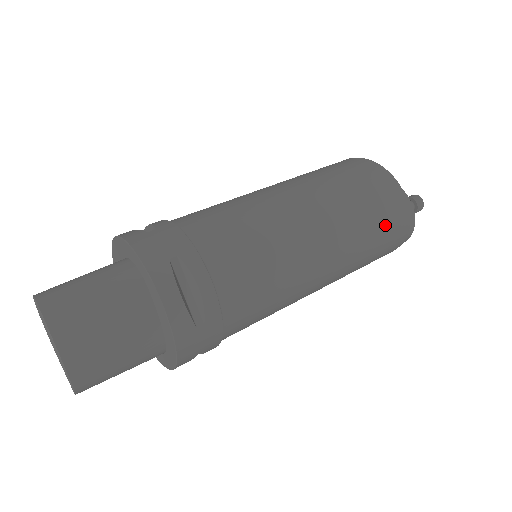
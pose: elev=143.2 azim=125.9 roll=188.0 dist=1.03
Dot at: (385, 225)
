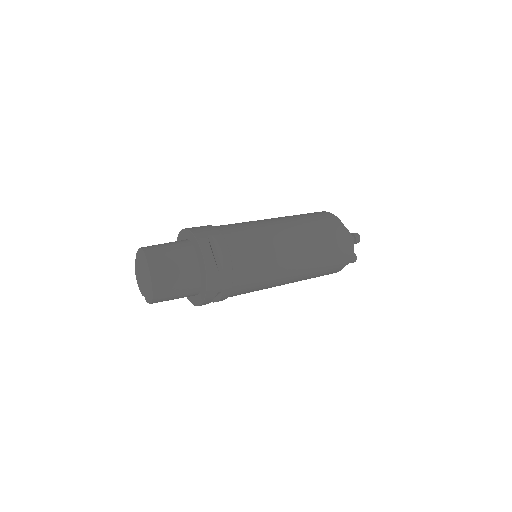
Dot at: (333, 243)
